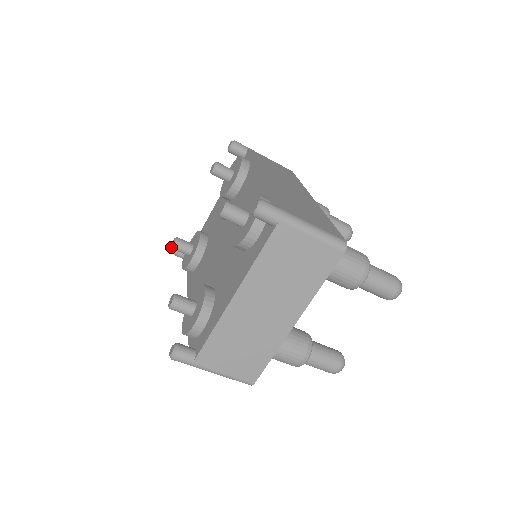
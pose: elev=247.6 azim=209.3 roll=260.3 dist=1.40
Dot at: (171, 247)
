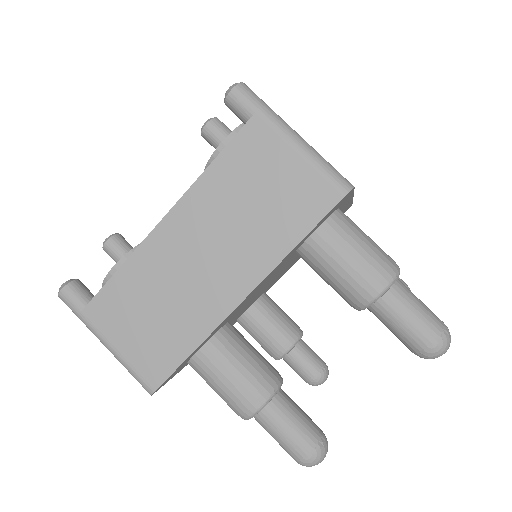
Dot at: occluded
